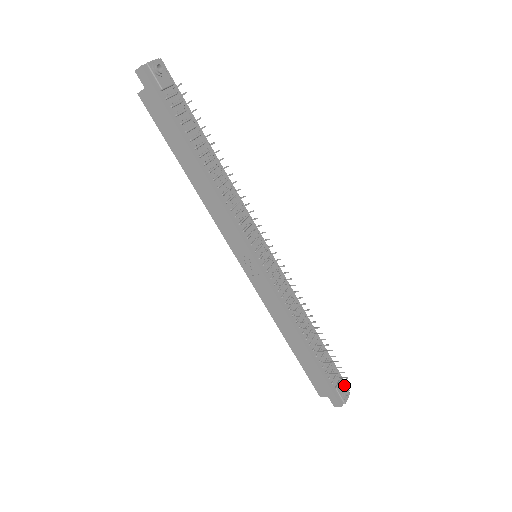
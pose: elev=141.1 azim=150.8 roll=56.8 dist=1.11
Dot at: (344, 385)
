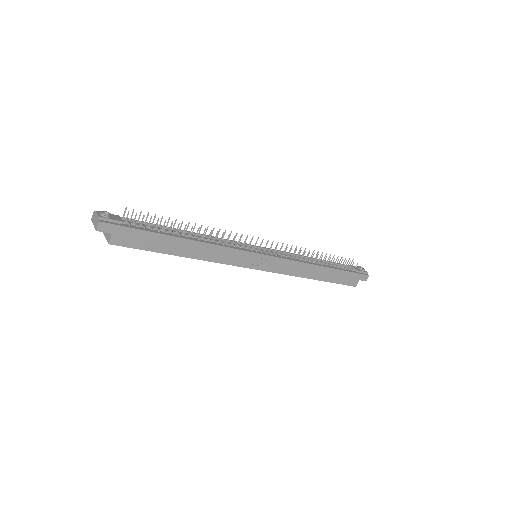
Dot at: occluded
